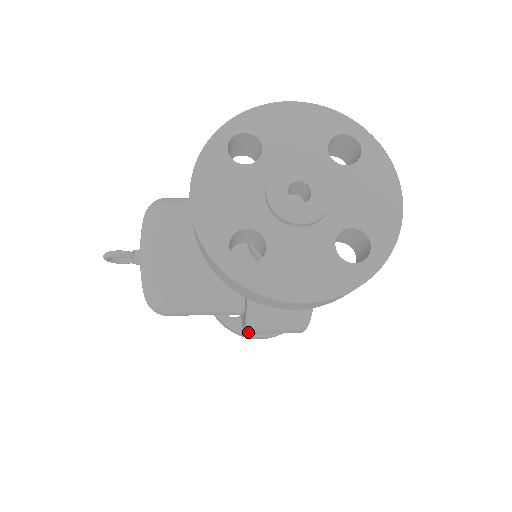
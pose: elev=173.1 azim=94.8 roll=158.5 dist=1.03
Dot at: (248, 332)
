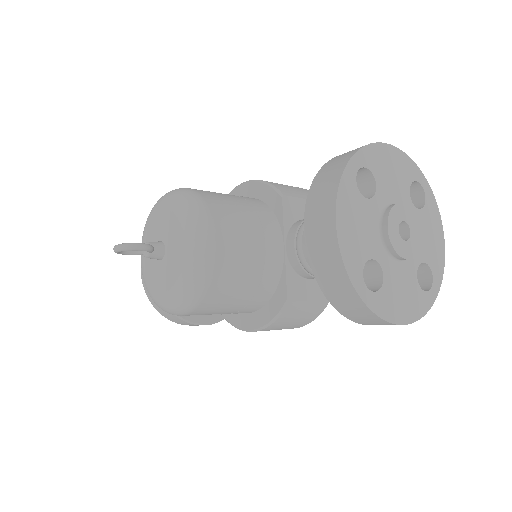
Dot at: (256, 331)
